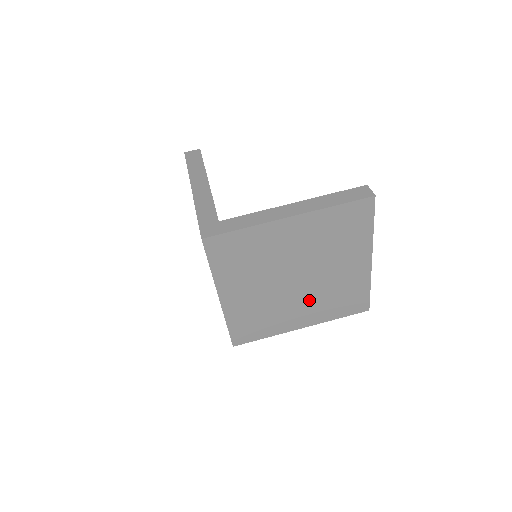
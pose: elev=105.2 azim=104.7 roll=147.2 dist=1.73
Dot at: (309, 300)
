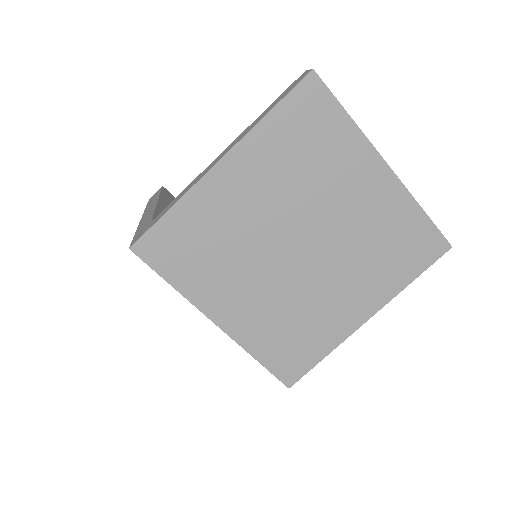
Dot at: (344, 271)
